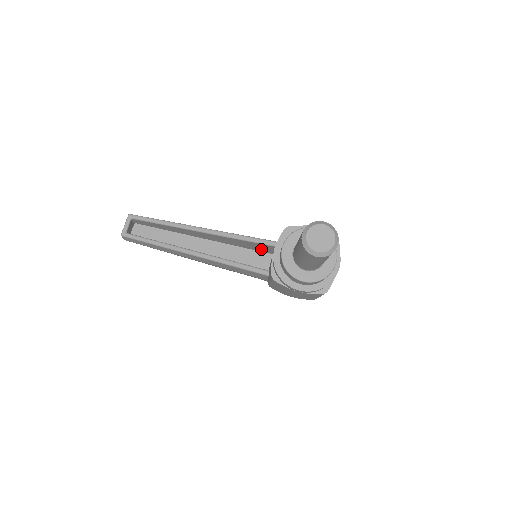
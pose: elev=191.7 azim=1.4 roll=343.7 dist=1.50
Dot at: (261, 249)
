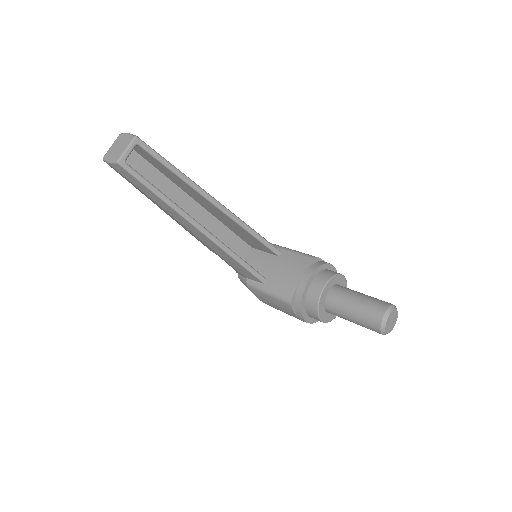
Dot at: (250, 242)
